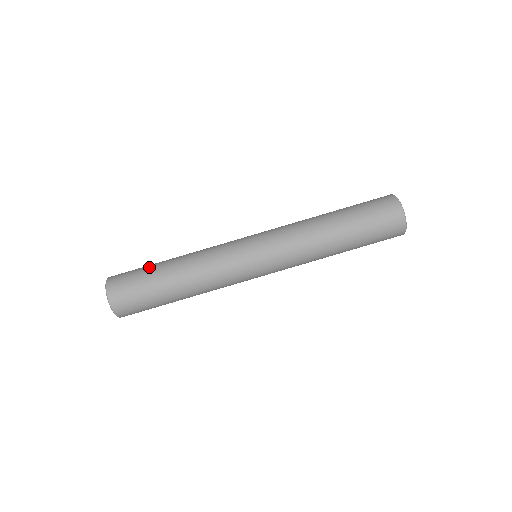
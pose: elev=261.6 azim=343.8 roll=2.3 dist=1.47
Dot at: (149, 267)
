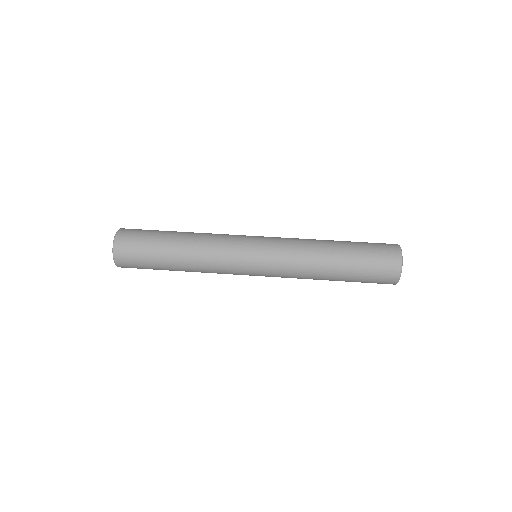
Dot at: (159, 231)
